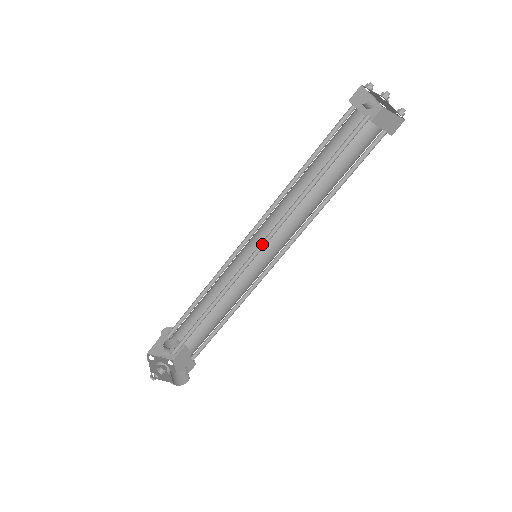
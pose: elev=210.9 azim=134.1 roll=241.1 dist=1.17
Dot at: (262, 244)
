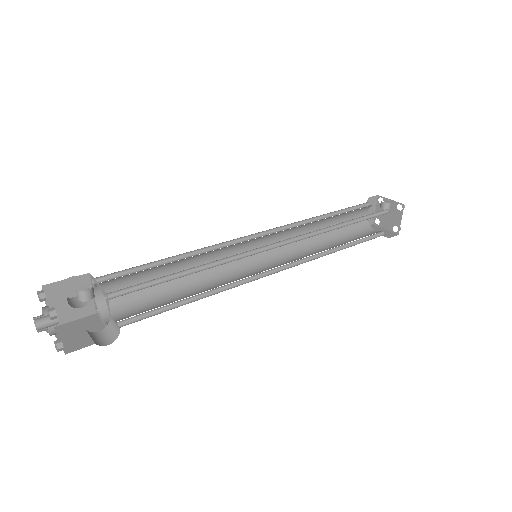
Dot at: (280, 243)
